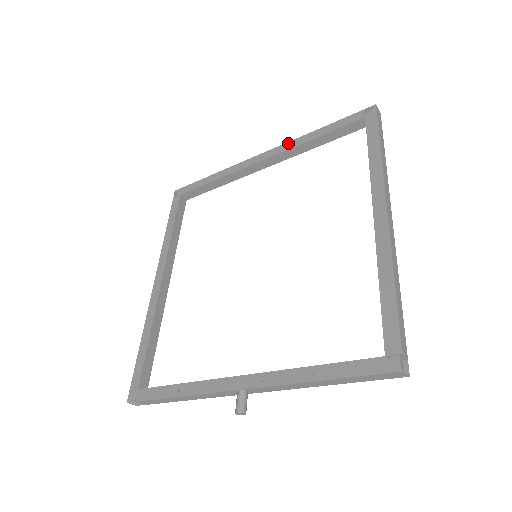
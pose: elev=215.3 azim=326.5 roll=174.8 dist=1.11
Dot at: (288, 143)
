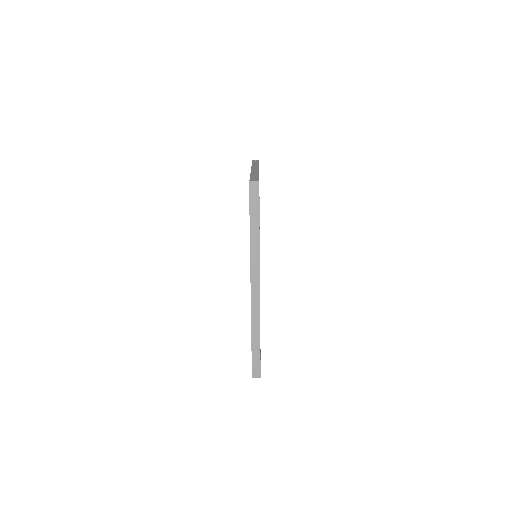
Dot at: occluded
